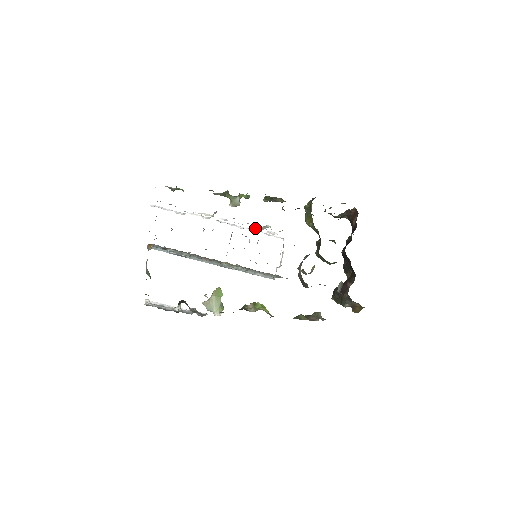
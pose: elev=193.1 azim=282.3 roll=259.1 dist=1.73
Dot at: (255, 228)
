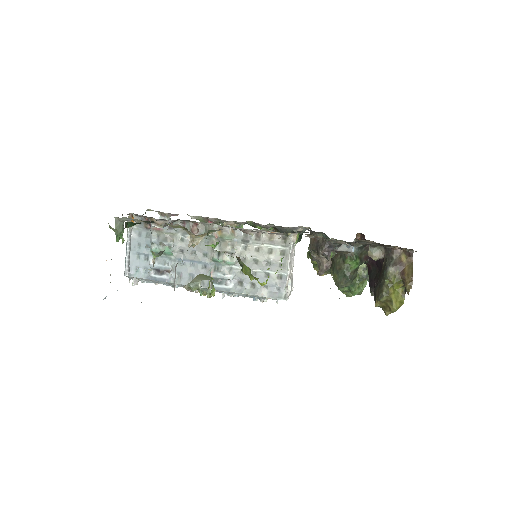
Dot at: occluded
